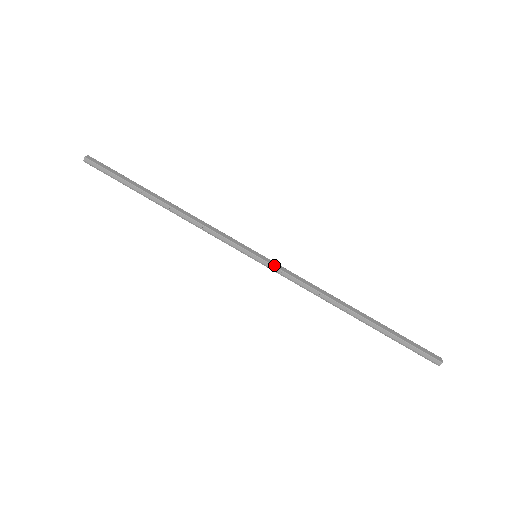
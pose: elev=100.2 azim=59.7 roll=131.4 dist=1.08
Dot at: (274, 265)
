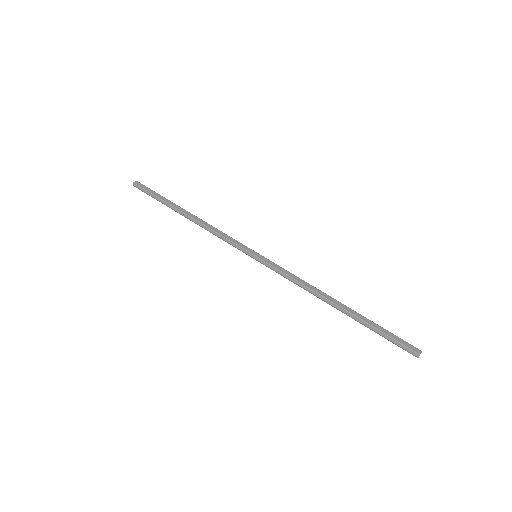
Dot at: (269, 263)
